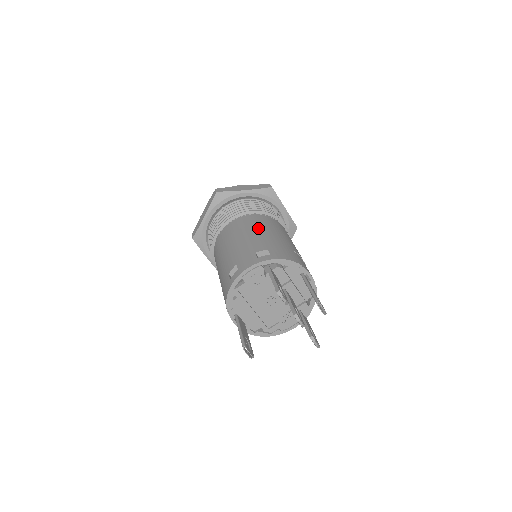
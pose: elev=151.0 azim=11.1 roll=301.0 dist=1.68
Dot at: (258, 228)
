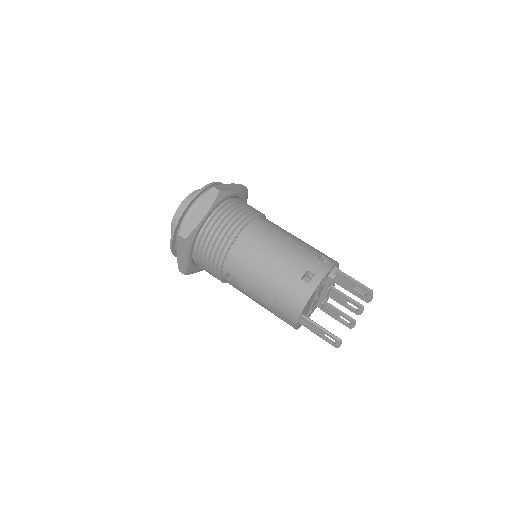
Dot at: (286, 233)
